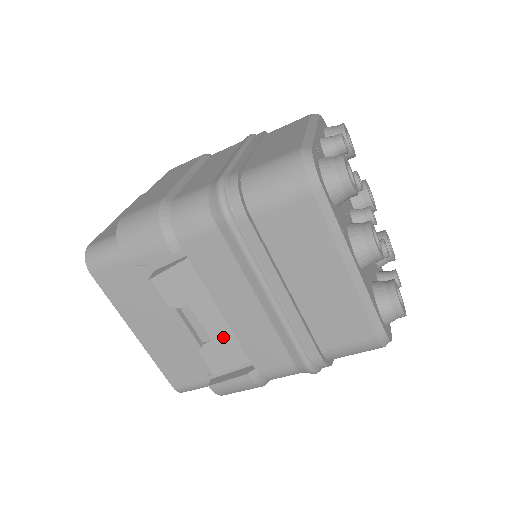
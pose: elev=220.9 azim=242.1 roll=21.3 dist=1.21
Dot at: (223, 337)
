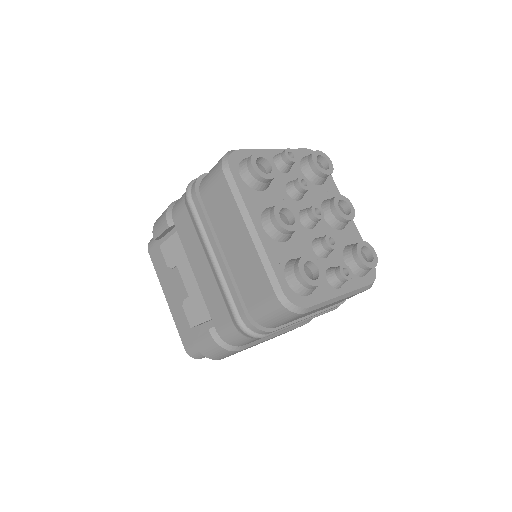
Dot at: (195, 295)
